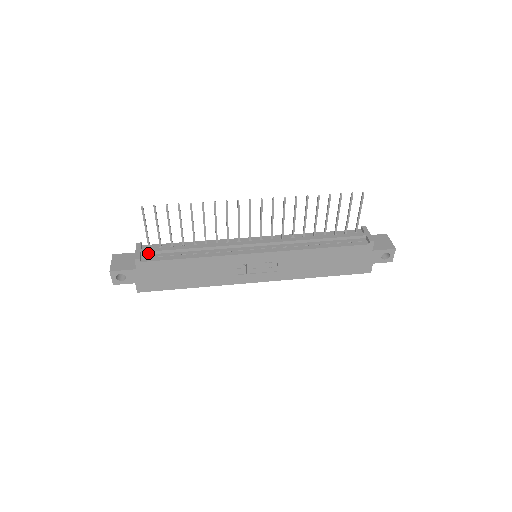
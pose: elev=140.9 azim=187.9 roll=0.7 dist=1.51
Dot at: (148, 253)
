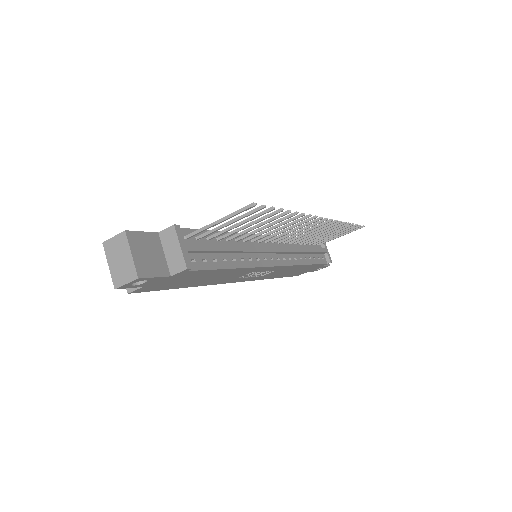
Dot at: (192, 252)
